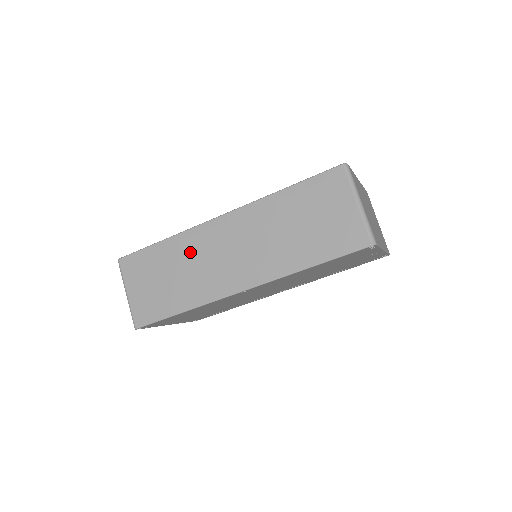
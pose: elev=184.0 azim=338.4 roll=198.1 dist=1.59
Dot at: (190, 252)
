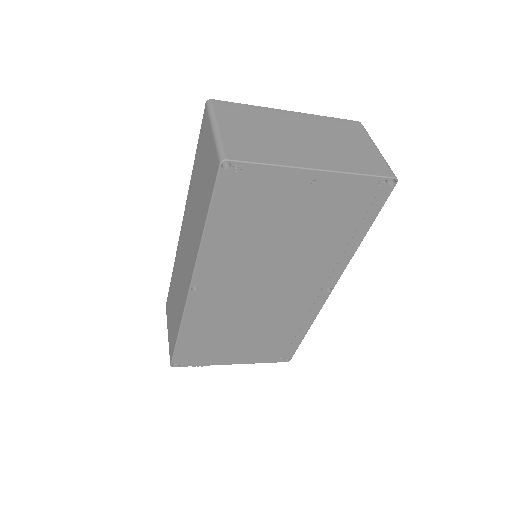
Dot at: (177, 272)
